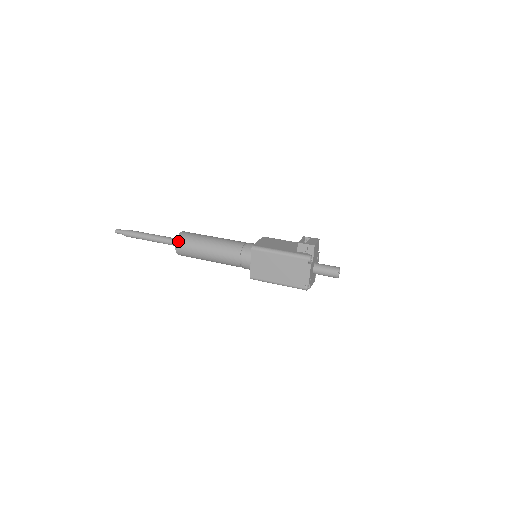
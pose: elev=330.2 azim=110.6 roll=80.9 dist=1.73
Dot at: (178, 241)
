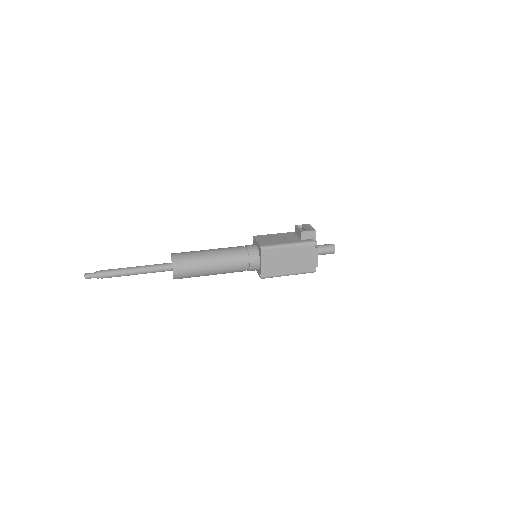
Dot at: (175, 265)
